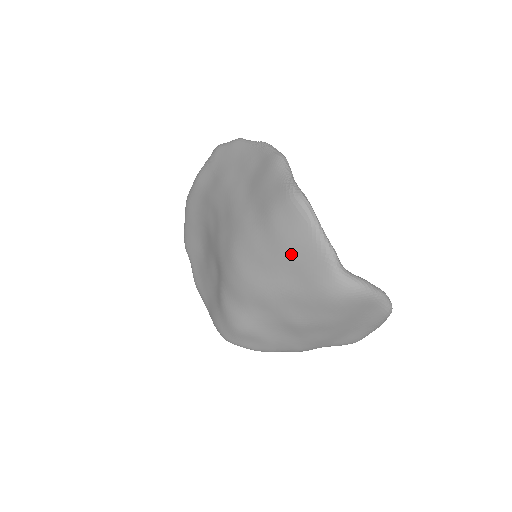
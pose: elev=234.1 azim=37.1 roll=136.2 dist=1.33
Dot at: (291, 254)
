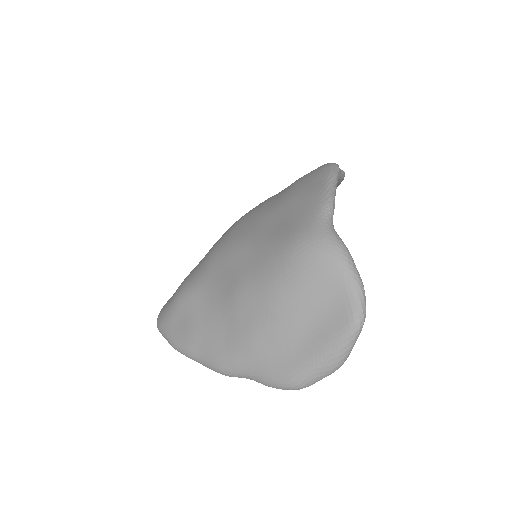
Dot at: (289, 203)
